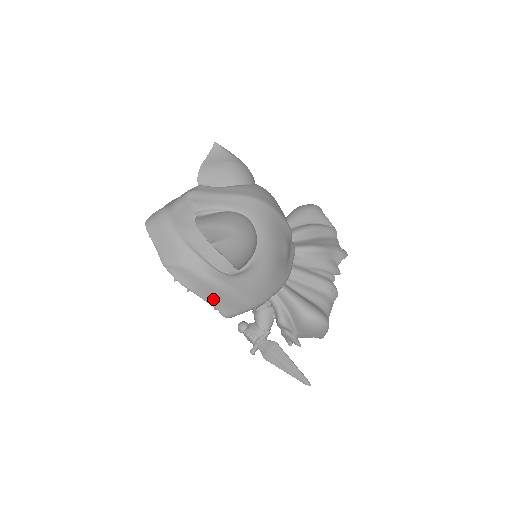
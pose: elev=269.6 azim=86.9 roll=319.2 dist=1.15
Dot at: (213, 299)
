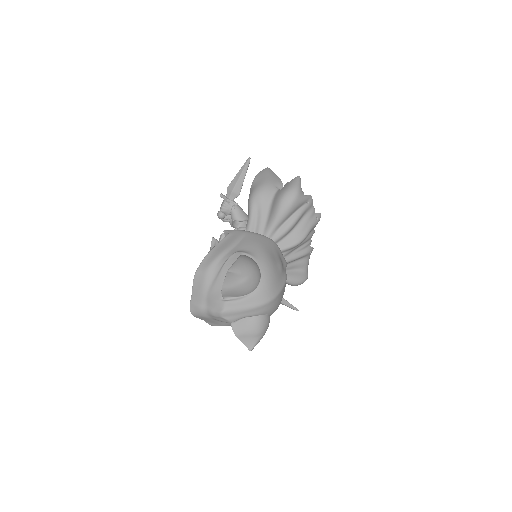
Dot at: occluded
